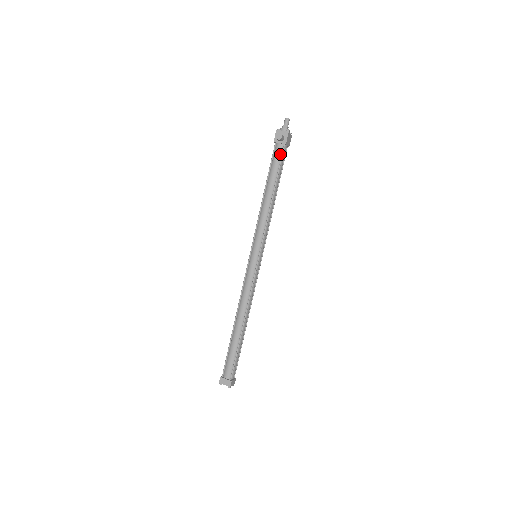
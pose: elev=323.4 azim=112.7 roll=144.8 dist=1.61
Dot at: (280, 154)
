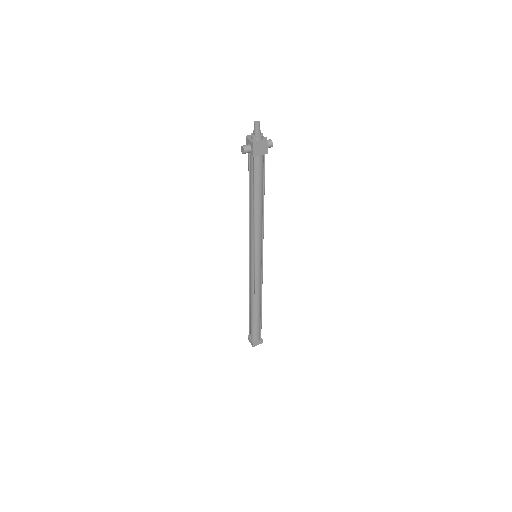
Dot at: (253, 166)
